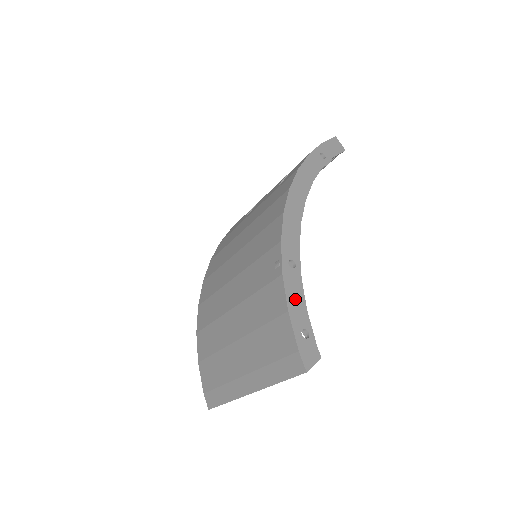
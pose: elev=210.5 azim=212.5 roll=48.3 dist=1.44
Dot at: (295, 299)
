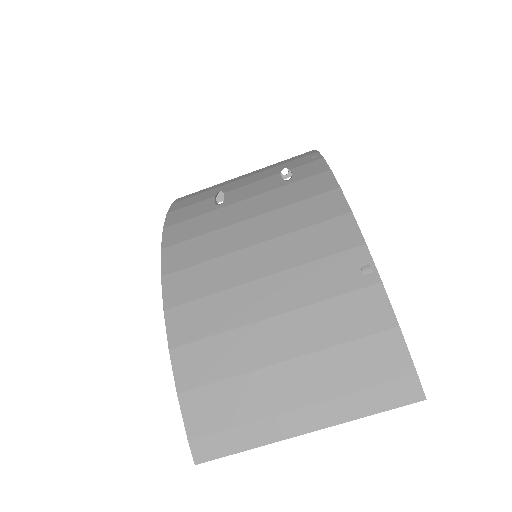
Dot at: occluded
